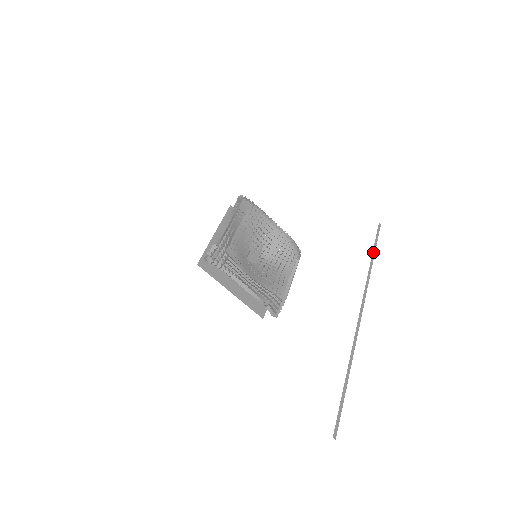
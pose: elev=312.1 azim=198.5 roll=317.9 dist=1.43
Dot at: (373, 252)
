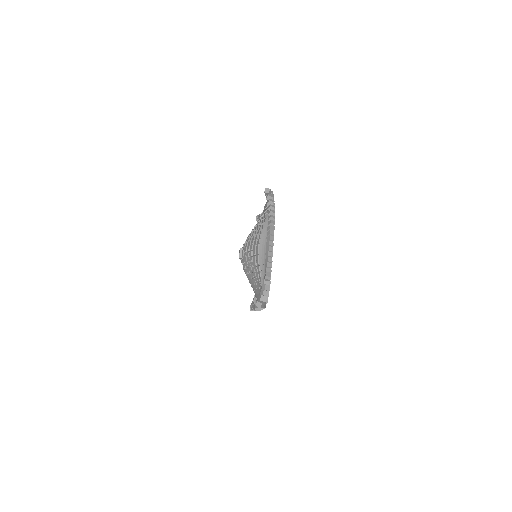
Dot at: occluded
